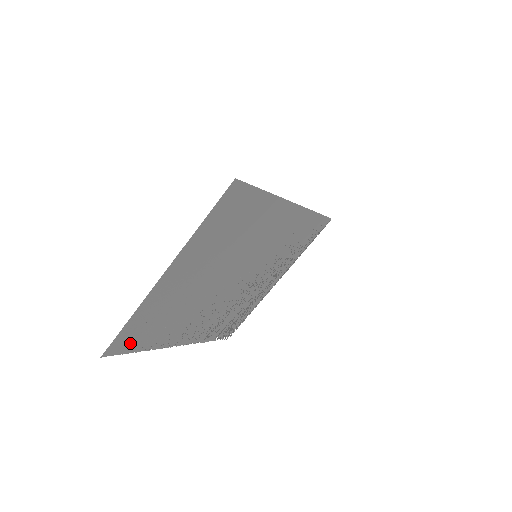
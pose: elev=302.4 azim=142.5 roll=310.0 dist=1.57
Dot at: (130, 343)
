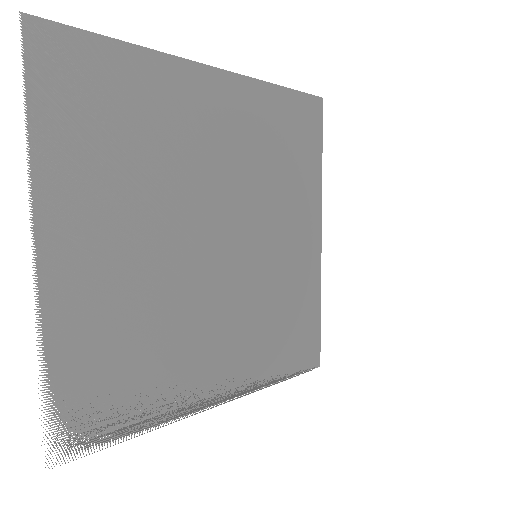
Dot at: (60, 80)
